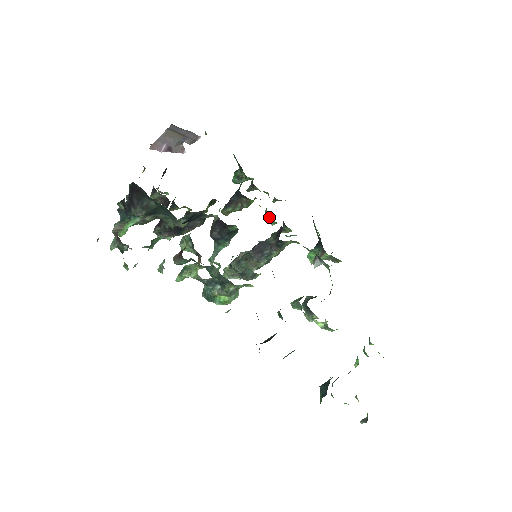
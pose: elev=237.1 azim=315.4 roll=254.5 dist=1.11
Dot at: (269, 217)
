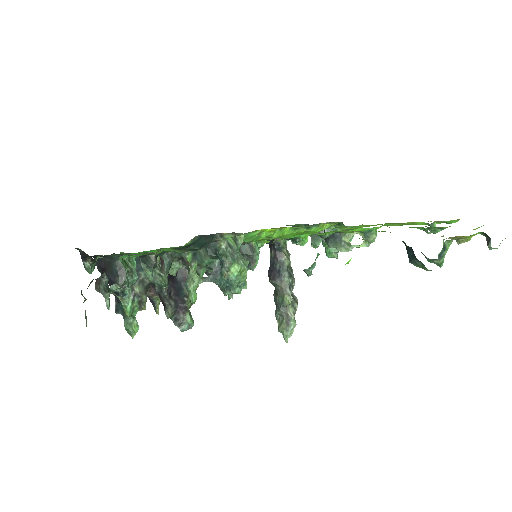
Dot at: occluded
